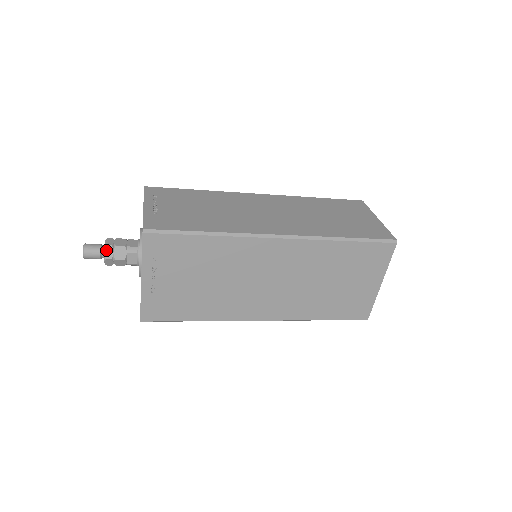
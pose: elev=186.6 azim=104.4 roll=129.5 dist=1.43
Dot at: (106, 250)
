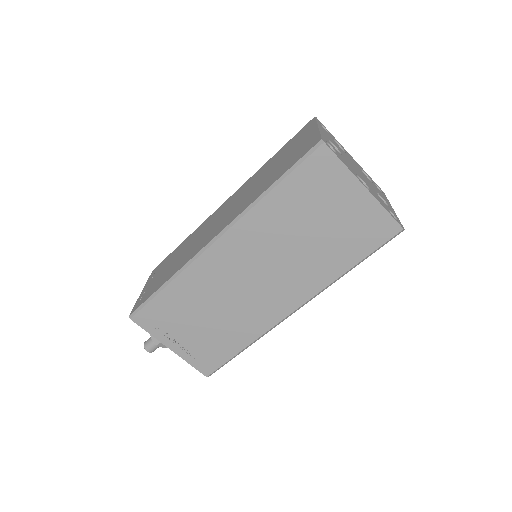
Dot at: (153, 339)
